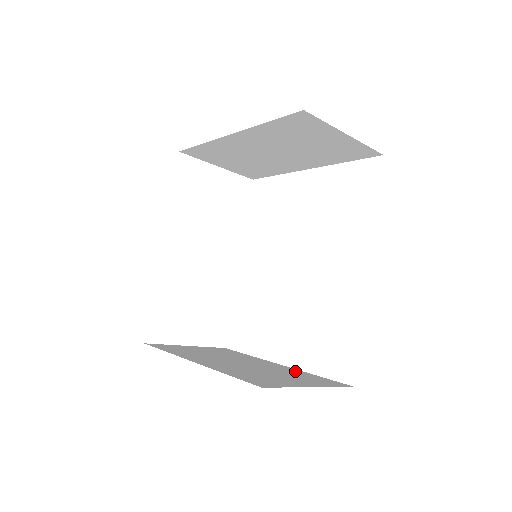
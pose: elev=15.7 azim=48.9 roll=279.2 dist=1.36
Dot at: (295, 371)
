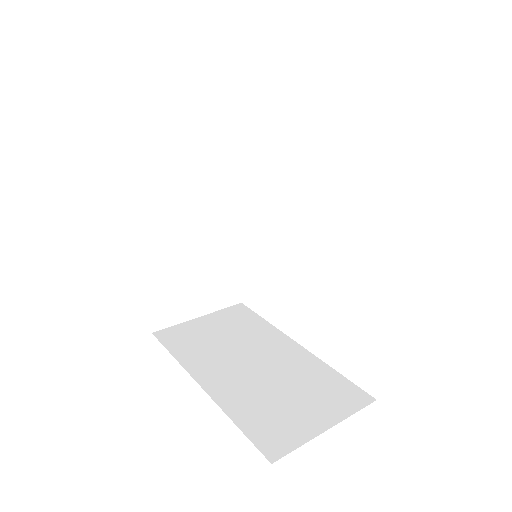
Dot at: (314, 366)
